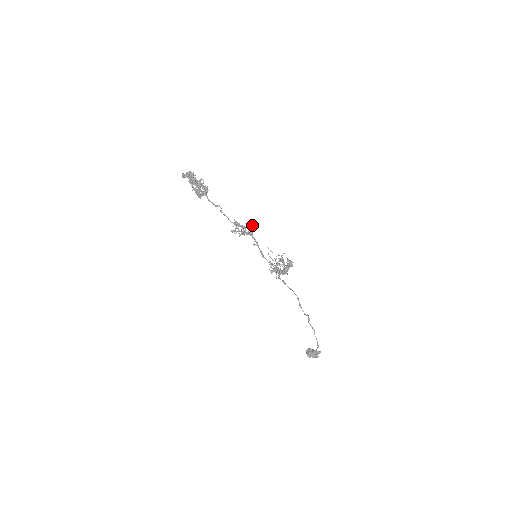
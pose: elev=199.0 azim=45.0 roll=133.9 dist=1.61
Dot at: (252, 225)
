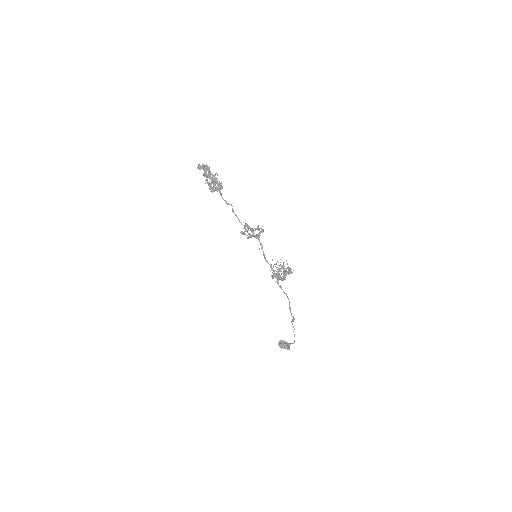
Dot at: (261, 229)
